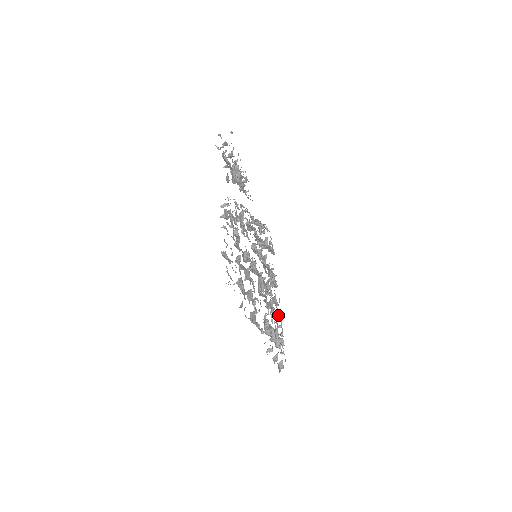
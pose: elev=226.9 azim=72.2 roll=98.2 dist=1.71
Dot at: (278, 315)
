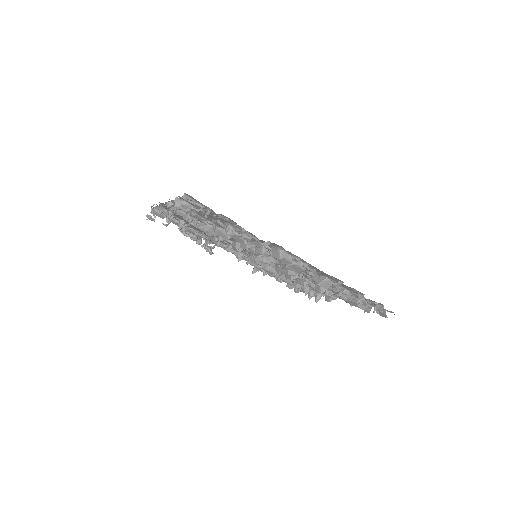
Dot at: (340, 297)
